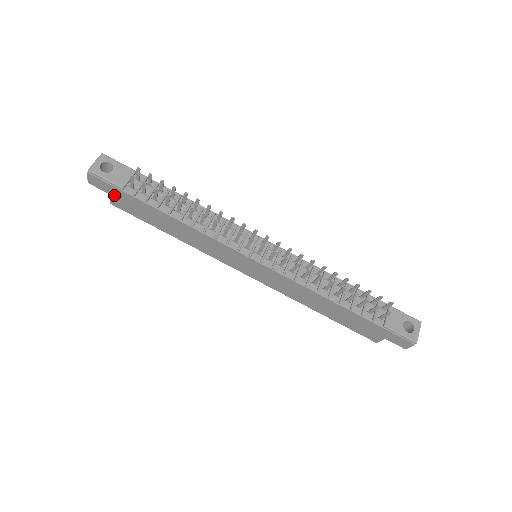
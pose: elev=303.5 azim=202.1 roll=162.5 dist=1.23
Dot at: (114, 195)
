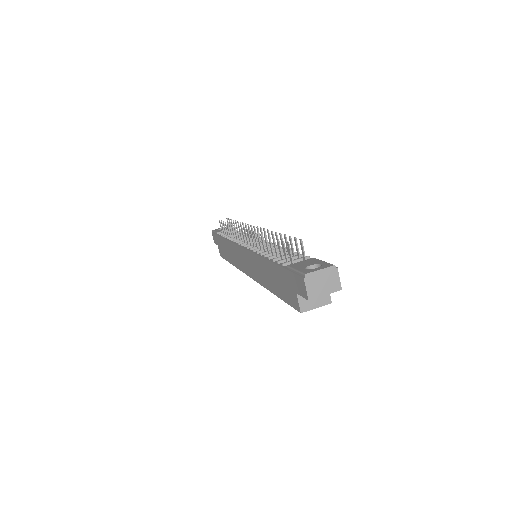
Dot at: (218, 244)
